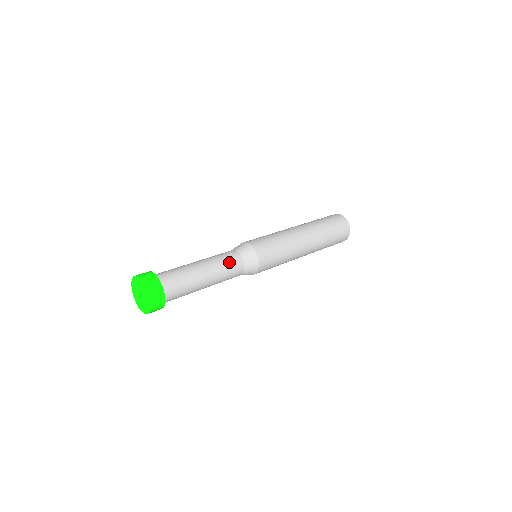
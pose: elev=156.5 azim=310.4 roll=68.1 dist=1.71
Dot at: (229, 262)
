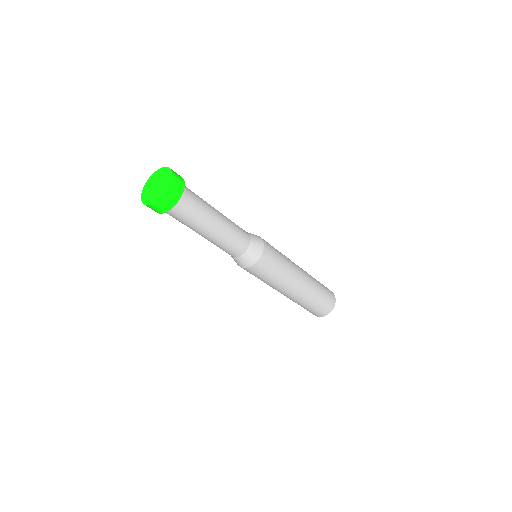
Dot at: occluded
